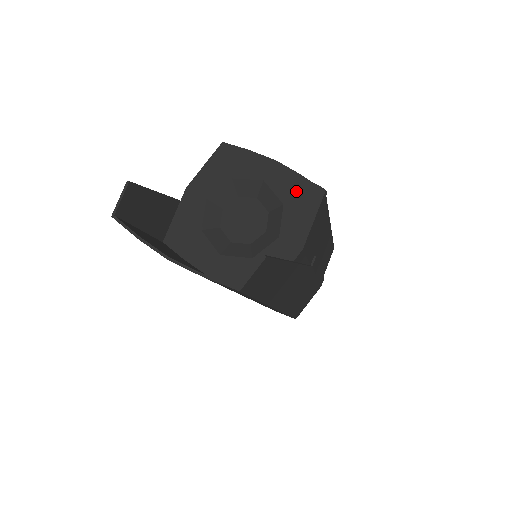
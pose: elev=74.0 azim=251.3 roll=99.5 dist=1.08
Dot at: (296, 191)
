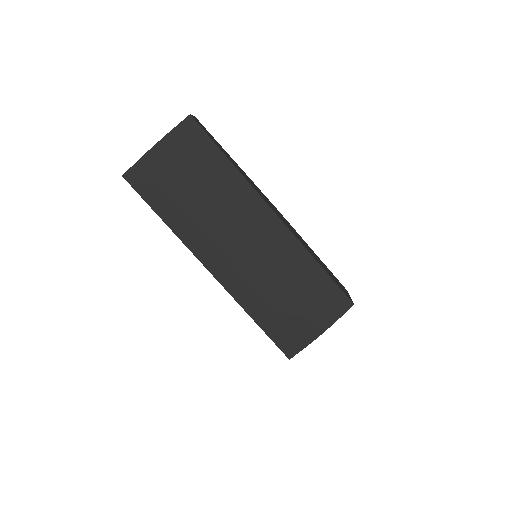
Dot at: occluded
